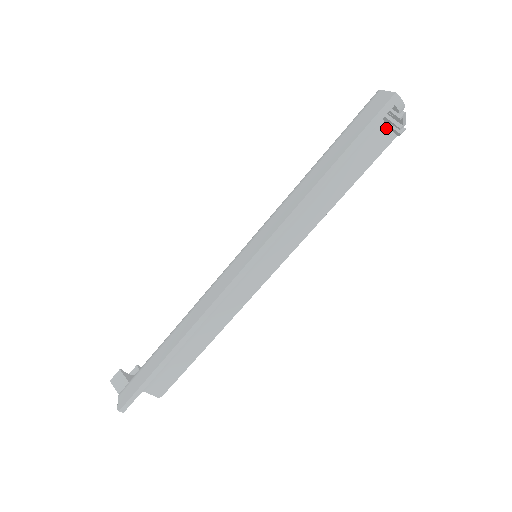
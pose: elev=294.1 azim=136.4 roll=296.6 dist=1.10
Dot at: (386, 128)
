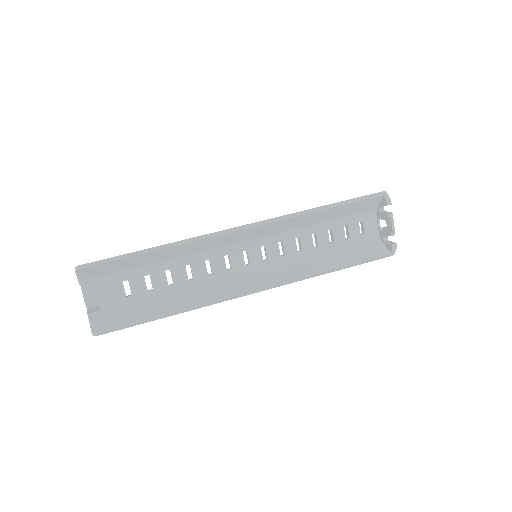
Dot at: (383, 245)
